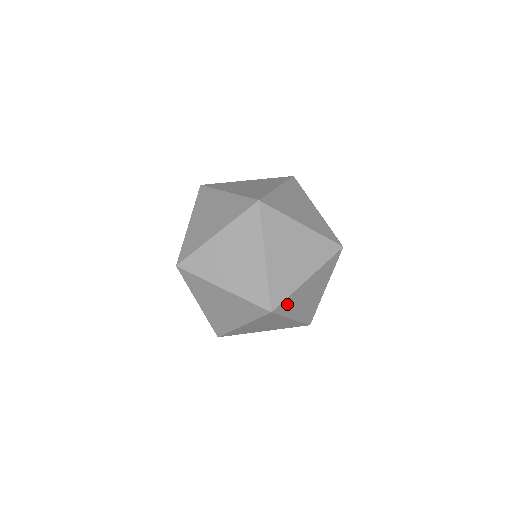
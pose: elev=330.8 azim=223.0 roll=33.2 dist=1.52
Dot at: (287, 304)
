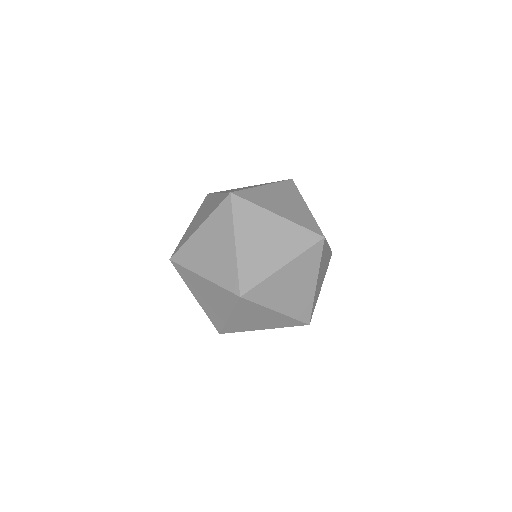
Dot at: (324, 250)
